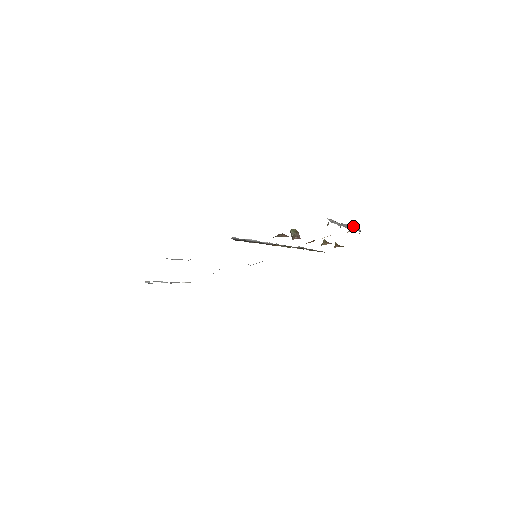
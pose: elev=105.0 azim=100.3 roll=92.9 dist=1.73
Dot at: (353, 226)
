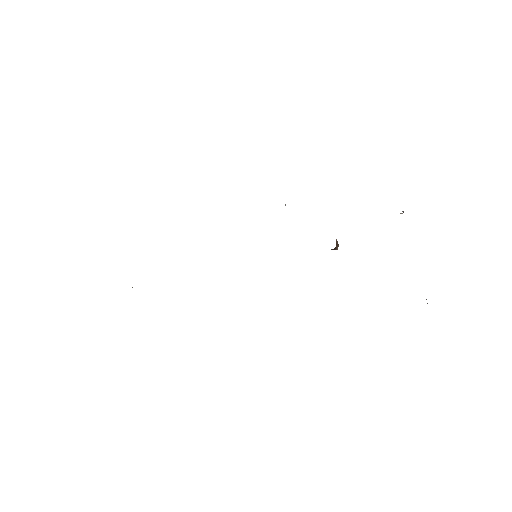
Dot at: occluded
